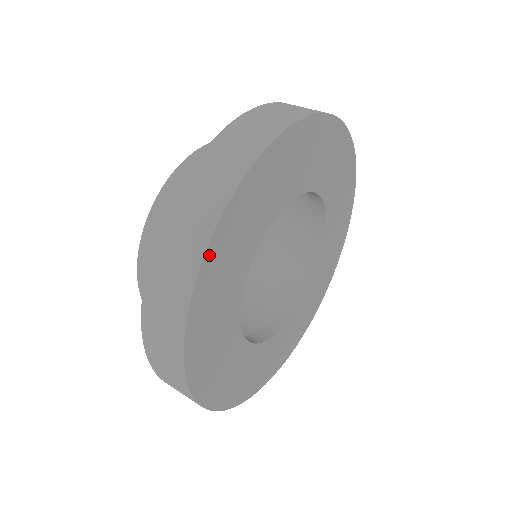
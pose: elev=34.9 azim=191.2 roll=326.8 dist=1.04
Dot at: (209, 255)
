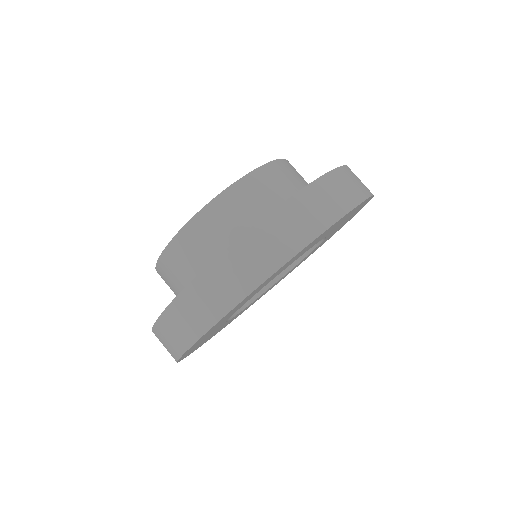
Dot at: occluded
